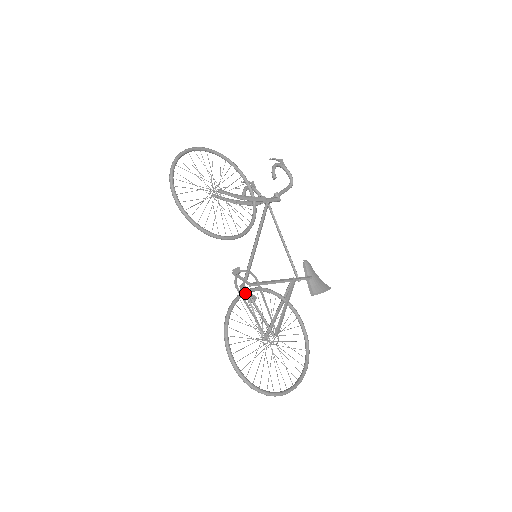
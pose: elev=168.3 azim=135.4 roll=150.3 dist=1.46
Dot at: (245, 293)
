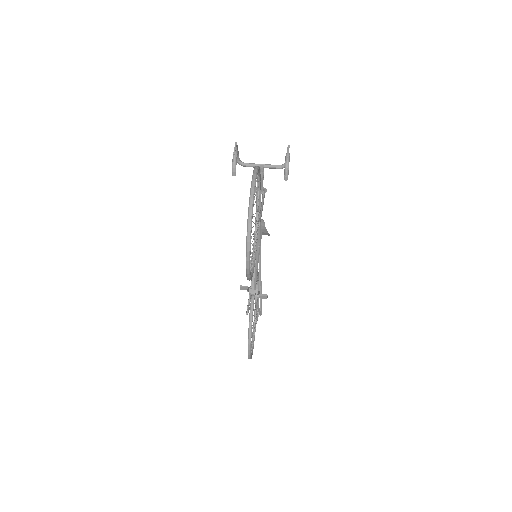
Dot at: occluded
